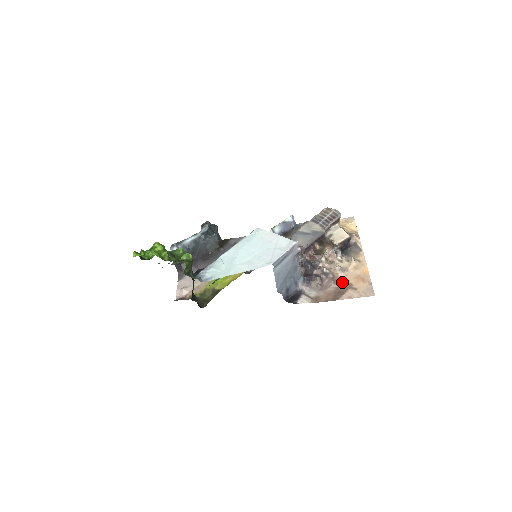
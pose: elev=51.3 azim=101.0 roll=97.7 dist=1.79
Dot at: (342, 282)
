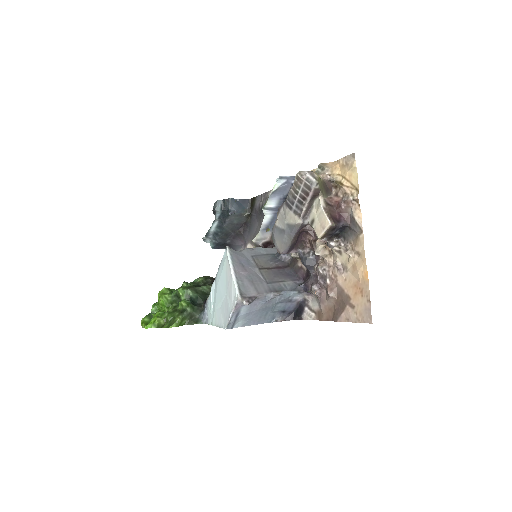
Dot at: (340, 292)
